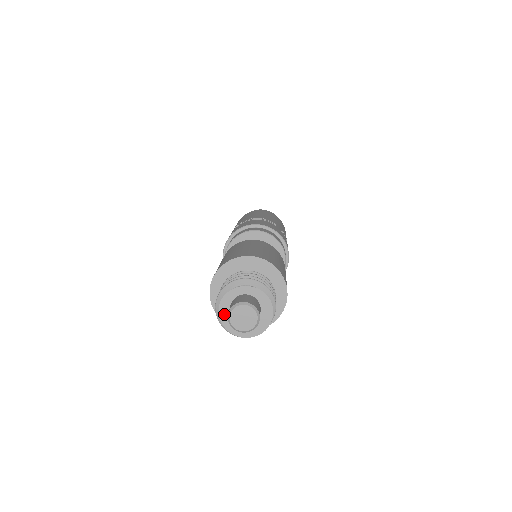
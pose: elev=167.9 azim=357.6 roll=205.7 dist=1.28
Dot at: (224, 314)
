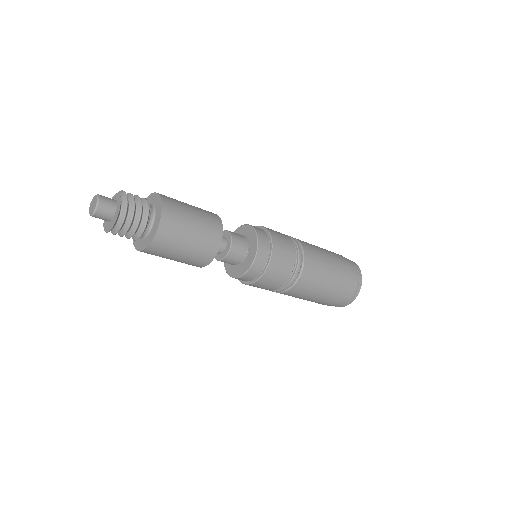
Dot at: occluded
